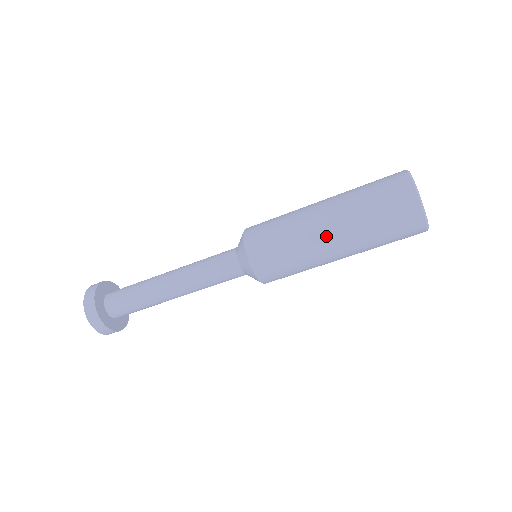
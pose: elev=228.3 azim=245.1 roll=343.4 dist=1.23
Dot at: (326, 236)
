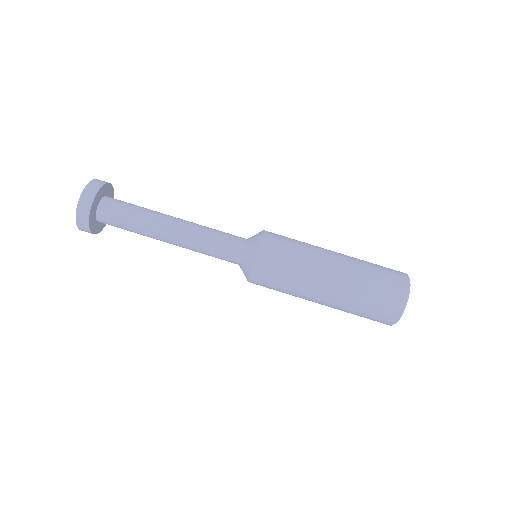
Dot at: (329, 272)
